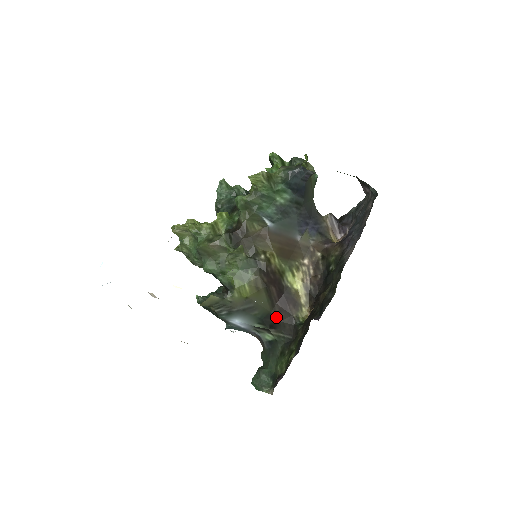
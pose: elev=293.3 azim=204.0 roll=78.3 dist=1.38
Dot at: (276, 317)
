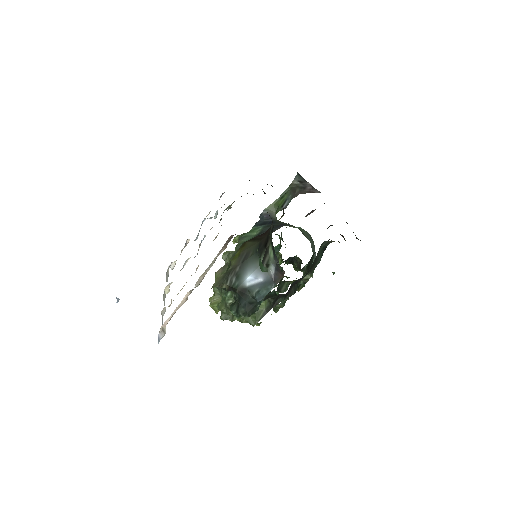
Dot at: (264, 239)
